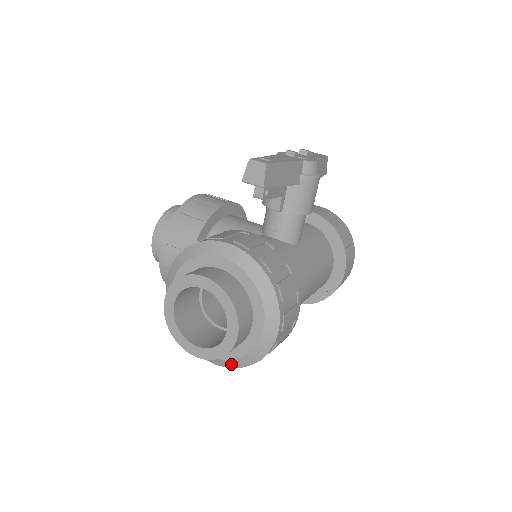
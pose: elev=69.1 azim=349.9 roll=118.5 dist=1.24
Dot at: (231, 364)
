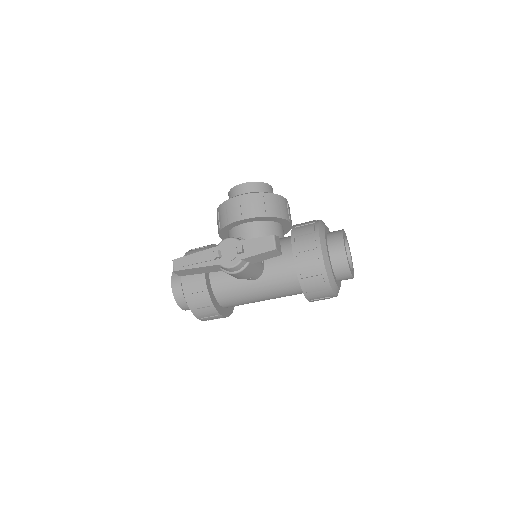
Dot at: occluded
